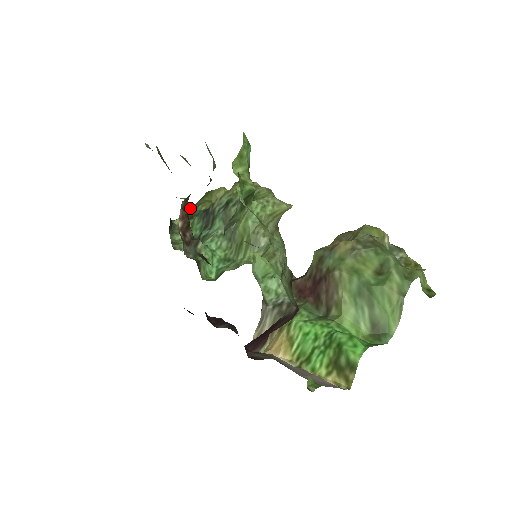
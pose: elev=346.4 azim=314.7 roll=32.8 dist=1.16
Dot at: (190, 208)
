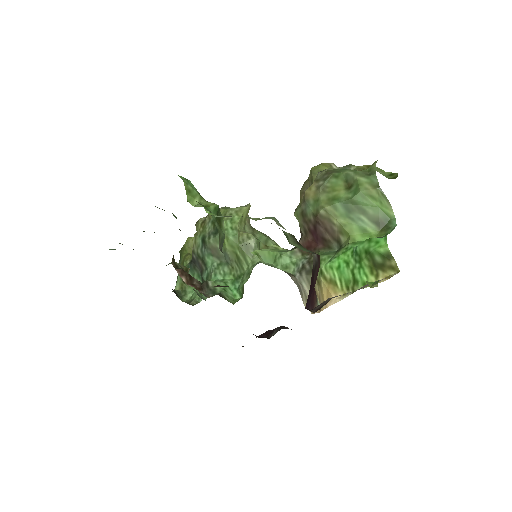
Dot at: (180, 265)
